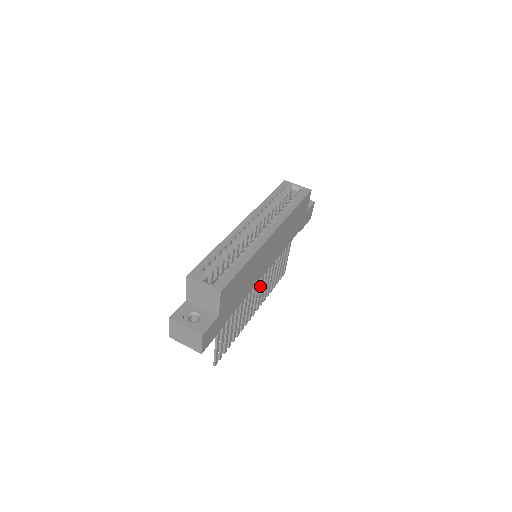
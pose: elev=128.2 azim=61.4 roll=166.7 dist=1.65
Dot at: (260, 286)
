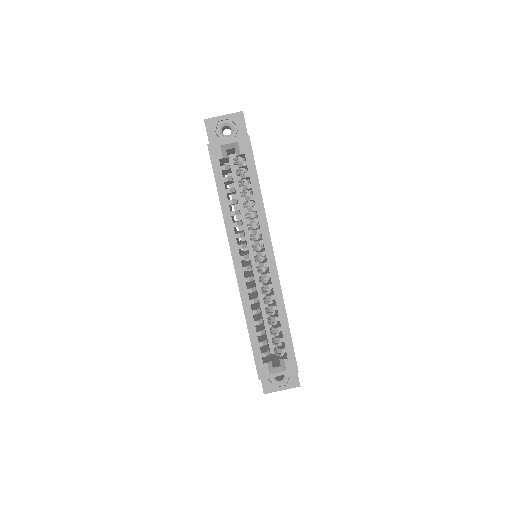
Dot at: occluded
